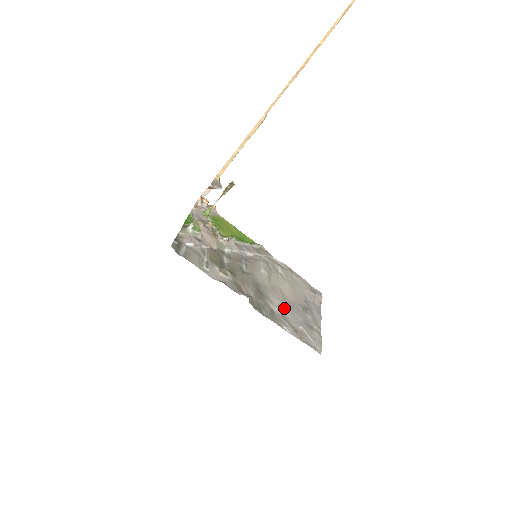
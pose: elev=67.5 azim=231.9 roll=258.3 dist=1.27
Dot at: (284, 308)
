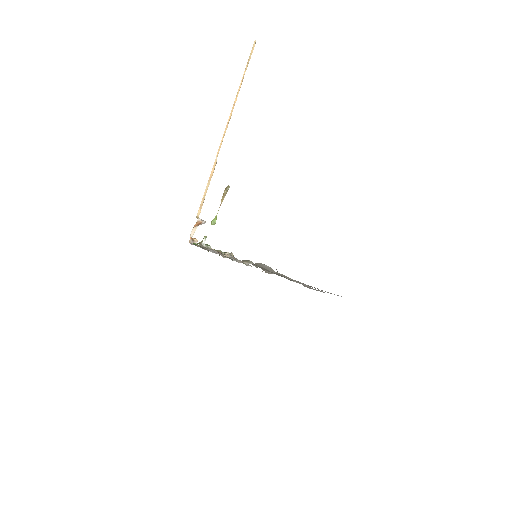
Dot at: (297, 281)
